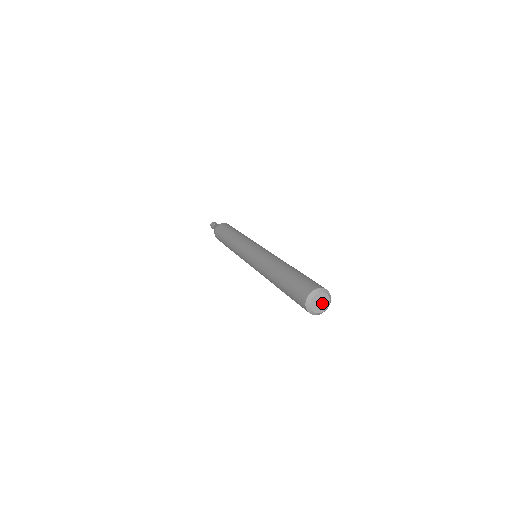
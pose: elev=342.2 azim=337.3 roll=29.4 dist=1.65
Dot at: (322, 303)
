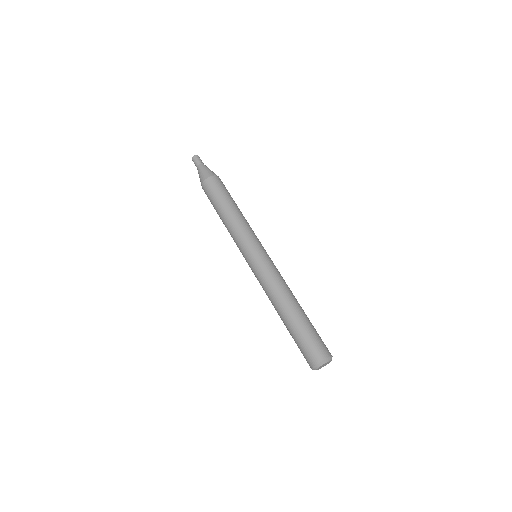
Dot at: (324, 365)
